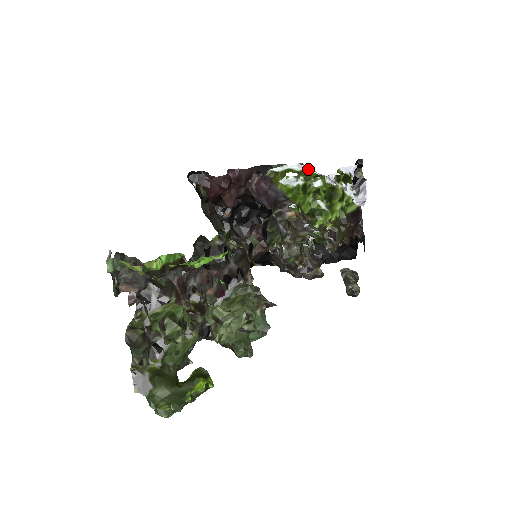
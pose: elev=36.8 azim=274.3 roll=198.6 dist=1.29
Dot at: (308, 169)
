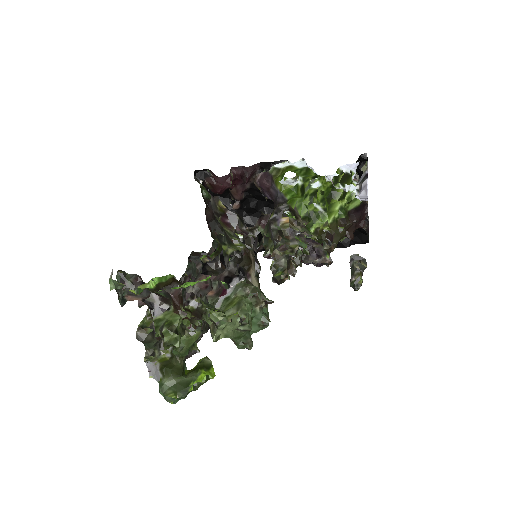
Dot at: (309, 167)
